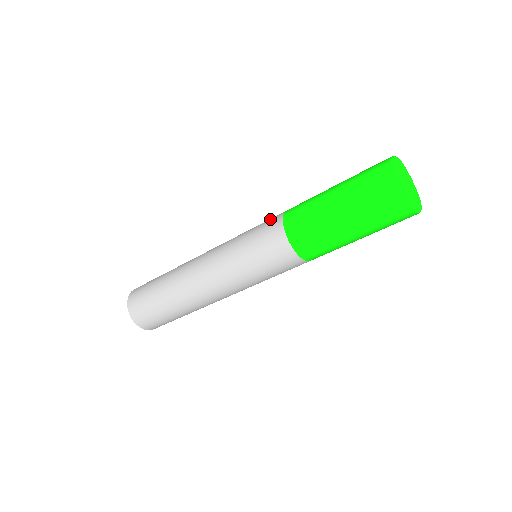
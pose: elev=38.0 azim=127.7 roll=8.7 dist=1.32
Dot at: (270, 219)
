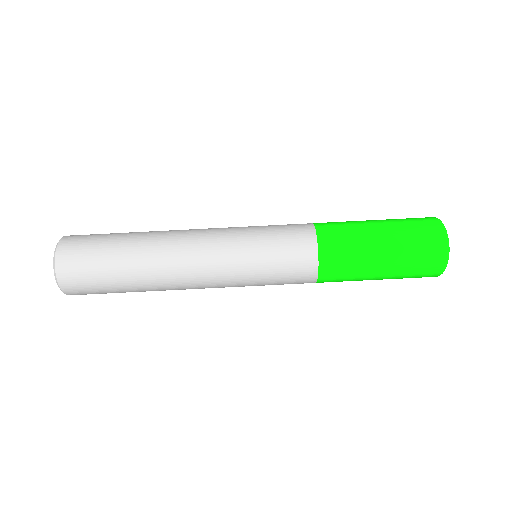
Dot at: occluded
